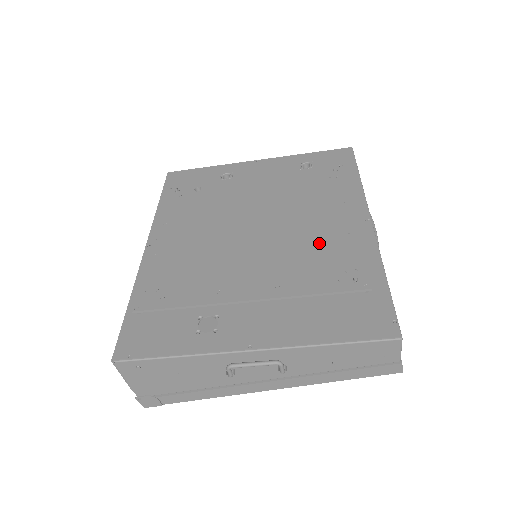
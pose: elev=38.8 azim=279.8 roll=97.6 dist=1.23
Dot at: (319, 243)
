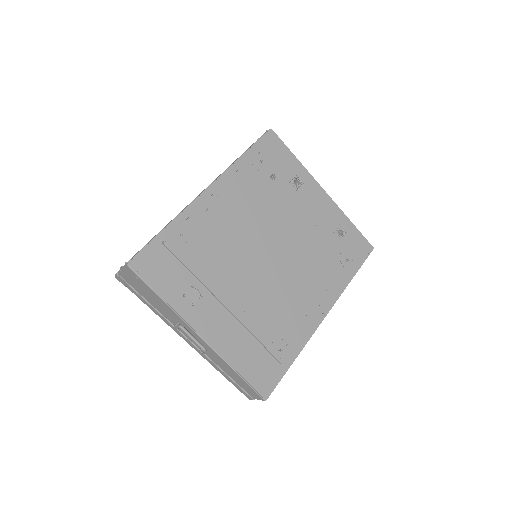
Dot at: (289, 306)
